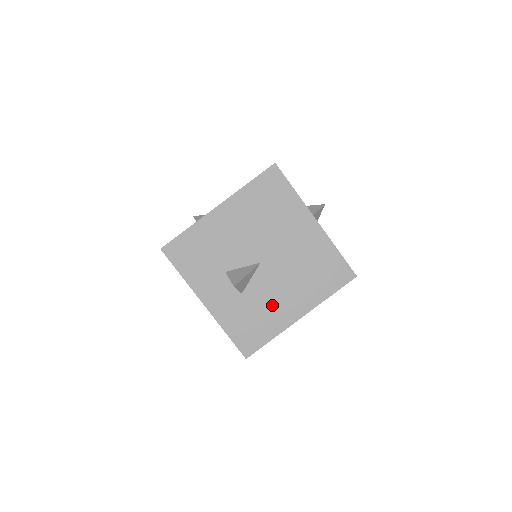
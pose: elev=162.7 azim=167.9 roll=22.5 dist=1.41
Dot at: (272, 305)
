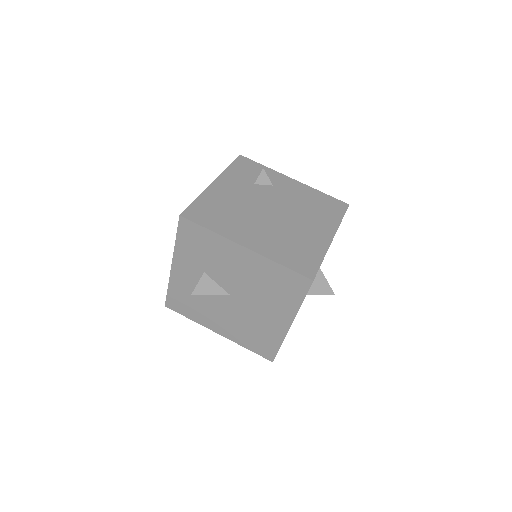
Dot at: (210, 312)
